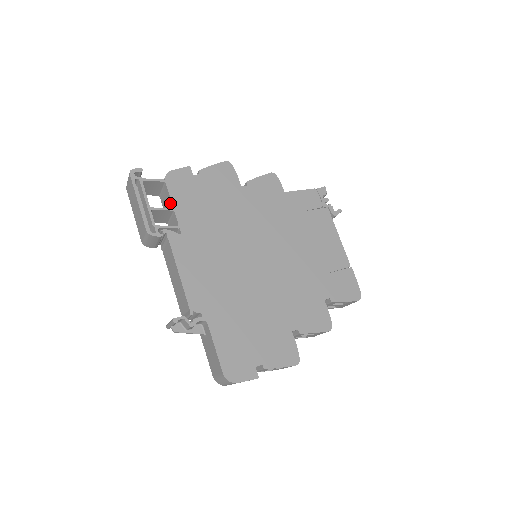
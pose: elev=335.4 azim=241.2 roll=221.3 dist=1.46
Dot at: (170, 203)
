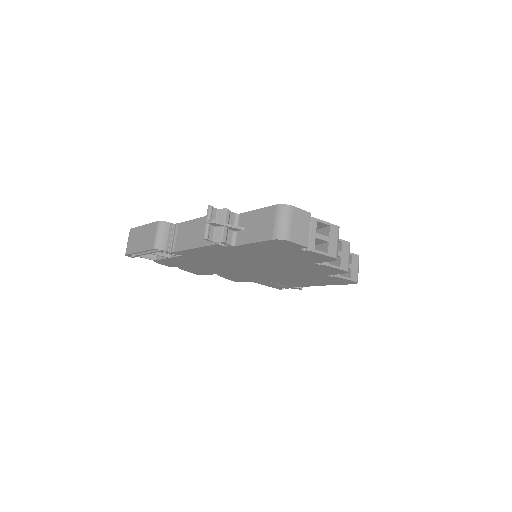
Dot at: occluded
